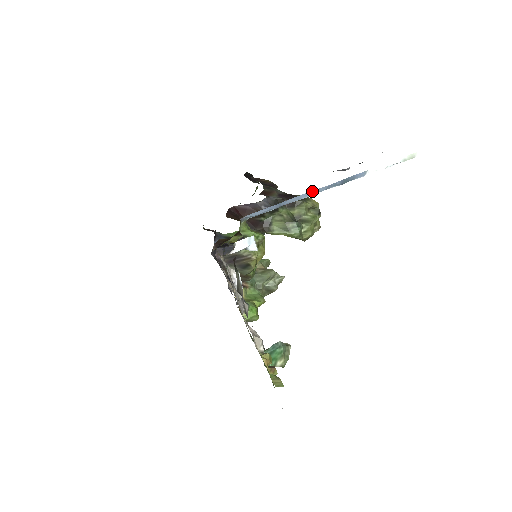
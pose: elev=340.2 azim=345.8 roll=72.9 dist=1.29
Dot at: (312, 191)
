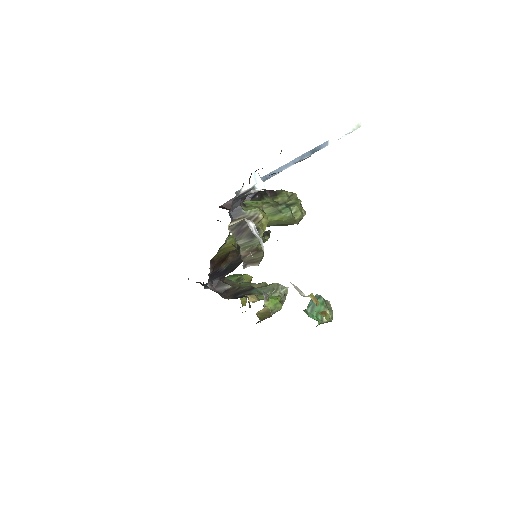
Dot at: (289, 162)
